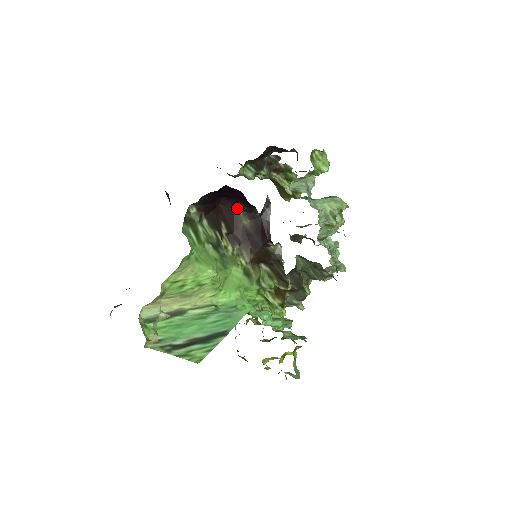
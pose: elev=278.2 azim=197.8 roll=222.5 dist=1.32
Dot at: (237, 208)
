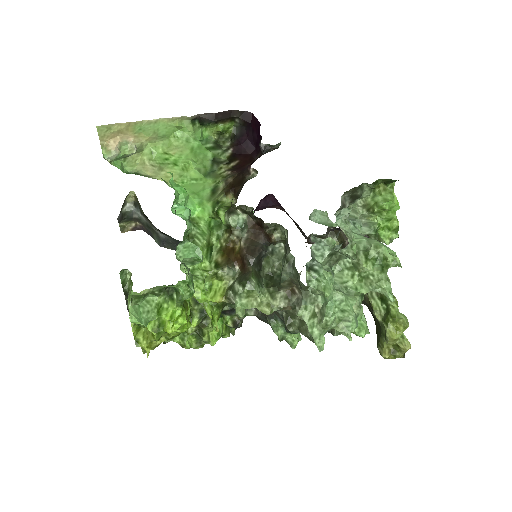
Dot at: (257, 157)
